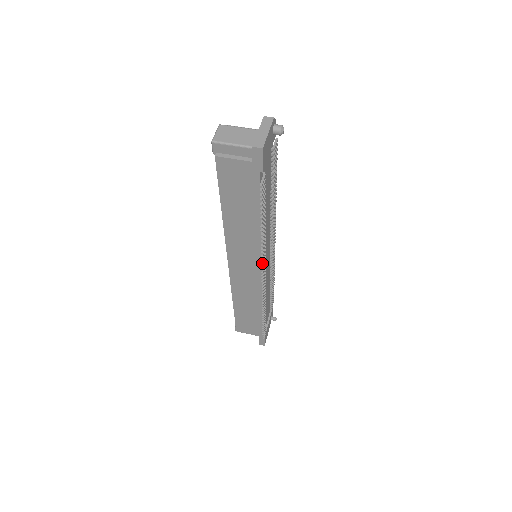
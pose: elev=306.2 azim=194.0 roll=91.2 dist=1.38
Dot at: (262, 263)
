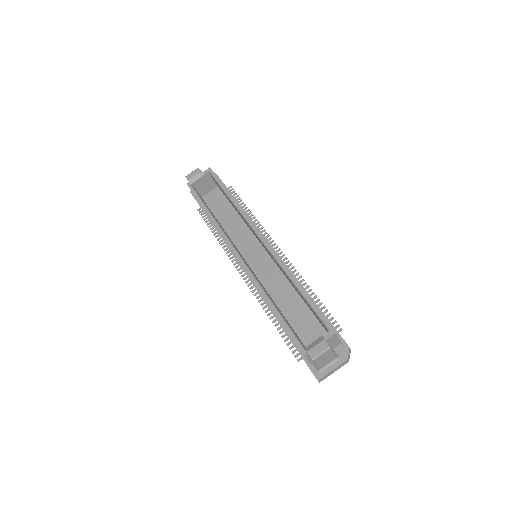
Dot at: occluded
